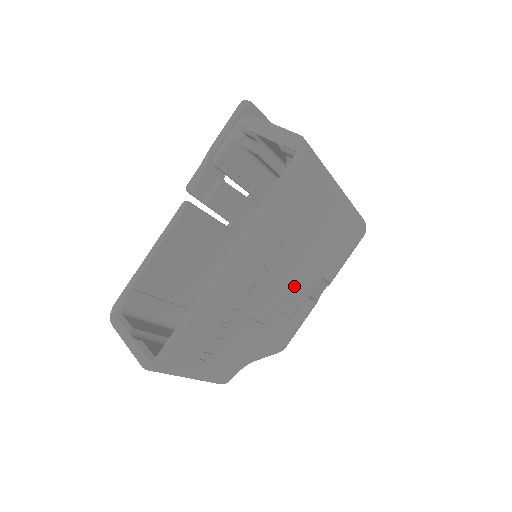
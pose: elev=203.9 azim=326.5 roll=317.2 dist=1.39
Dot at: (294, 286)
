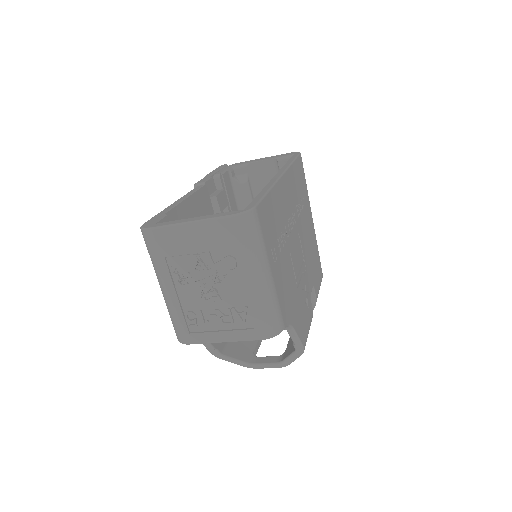
Dot at: (304, 266)
